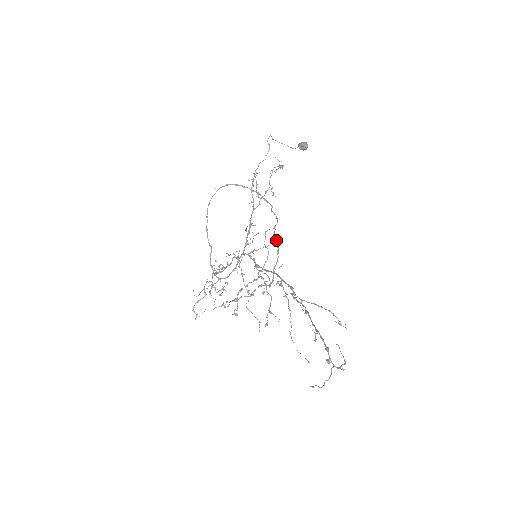
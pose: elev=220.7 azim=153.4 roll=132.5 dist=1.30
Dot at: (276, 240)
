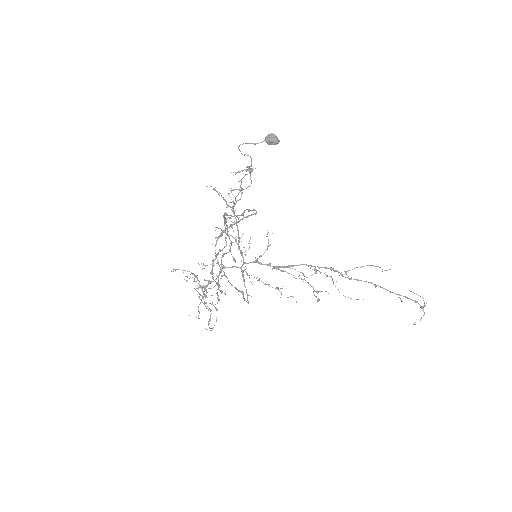
Dot at: (226, 215)
